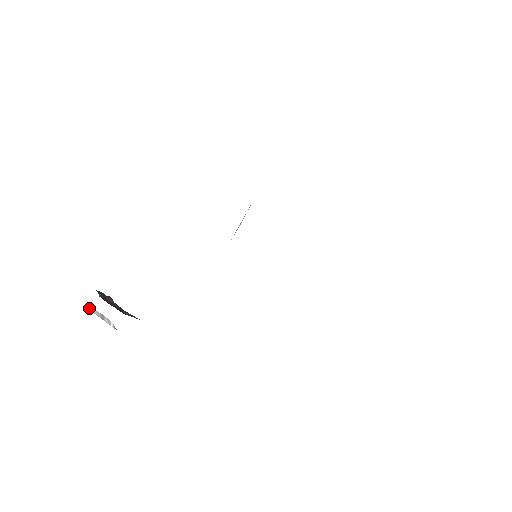
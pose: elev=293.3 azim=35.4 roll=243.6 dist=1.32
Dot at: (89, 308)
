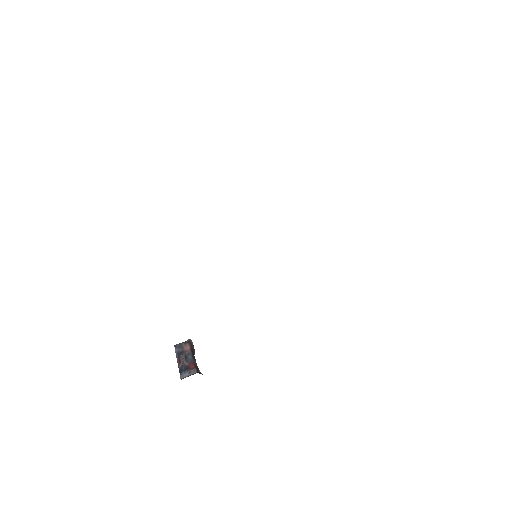
Dot at: occluded
